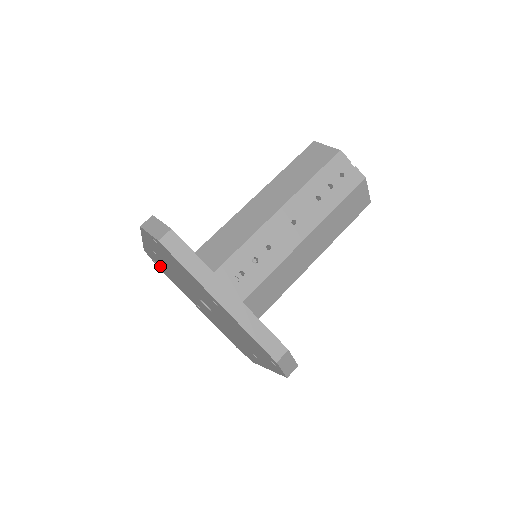
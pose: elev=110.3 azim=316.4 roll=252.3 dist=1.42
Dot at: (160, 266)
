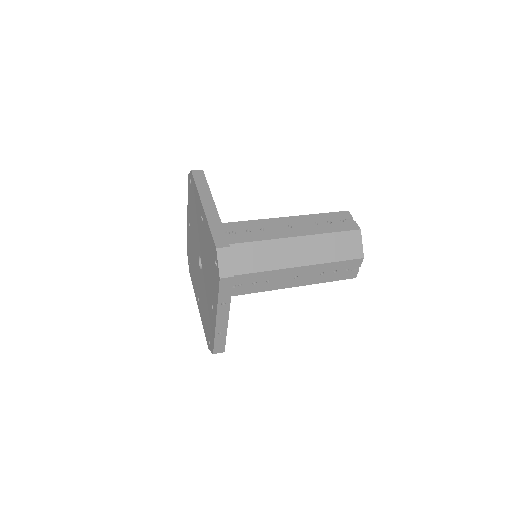
Dot at: (190, 260)
